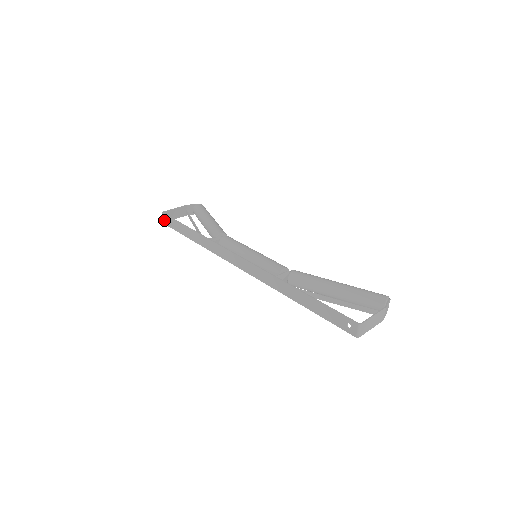
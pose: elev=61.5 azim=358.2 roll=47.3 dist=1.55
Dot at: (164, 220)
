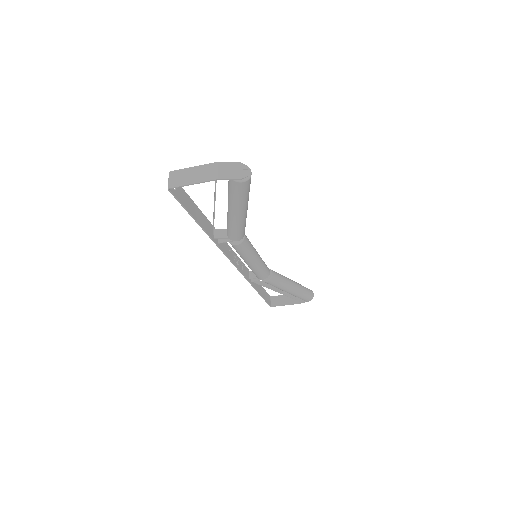
Dot at: (269, 302)
